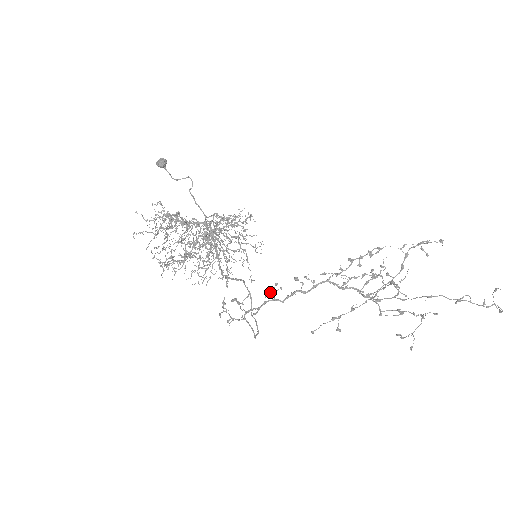
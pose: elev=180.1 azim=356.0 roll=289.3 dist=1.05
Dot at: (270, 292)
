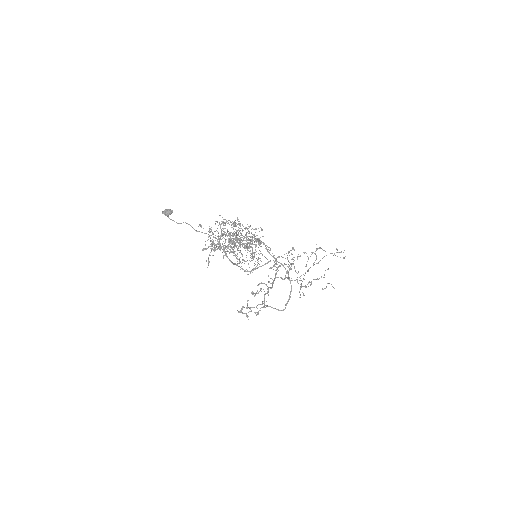
Dot at: occluded
